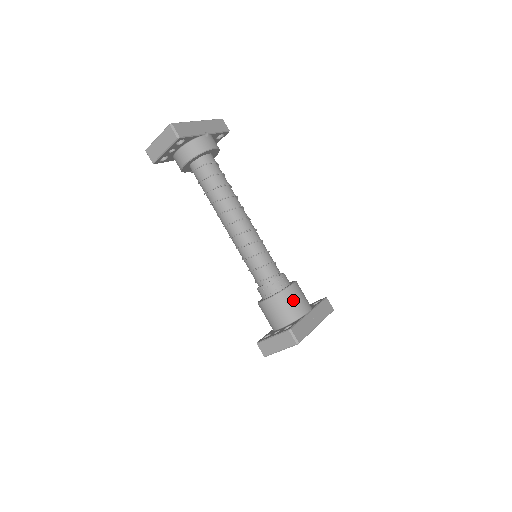
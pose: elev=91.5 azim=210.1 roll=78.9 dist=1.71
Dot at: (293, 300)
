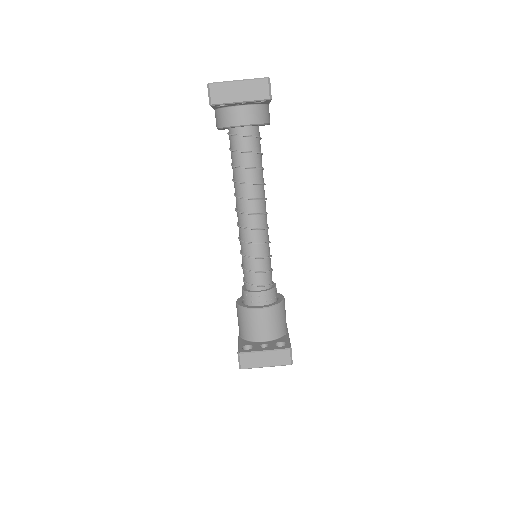
Dot at: (284, 315)
